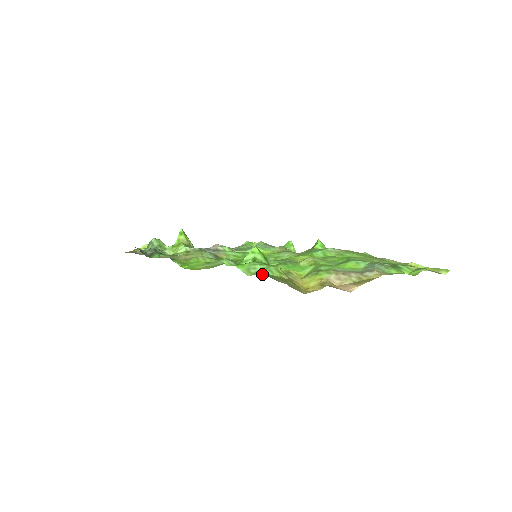
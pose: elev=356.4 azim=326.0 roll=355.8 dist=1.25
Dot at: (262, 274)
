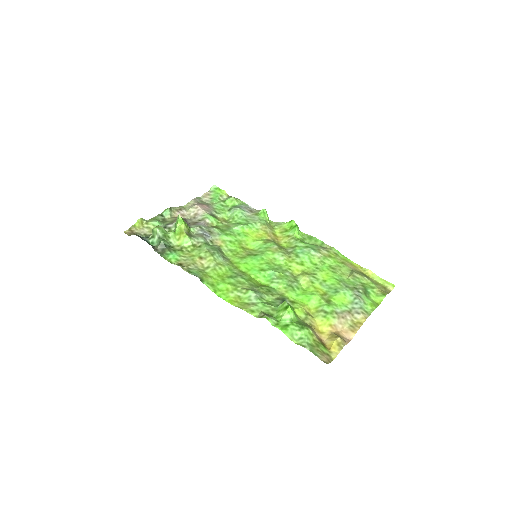
Dot at: occluded
